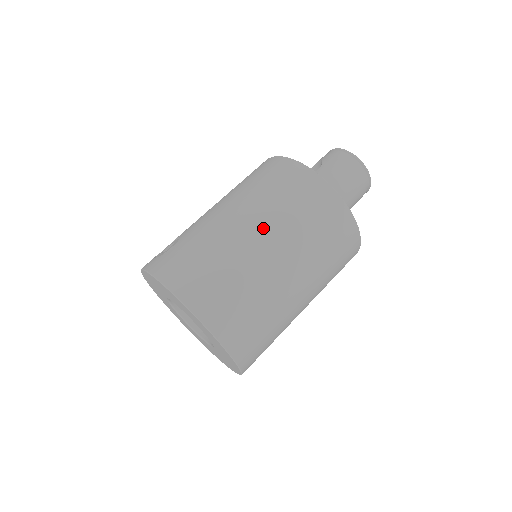
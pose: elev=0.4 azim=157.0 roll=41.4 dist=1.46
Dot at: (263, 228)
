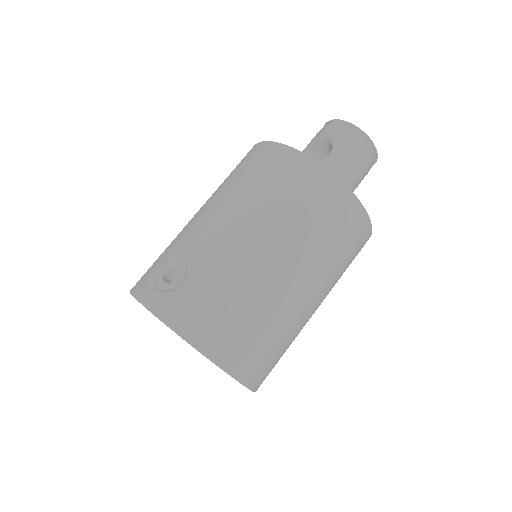
Dot at: (293, 263)
